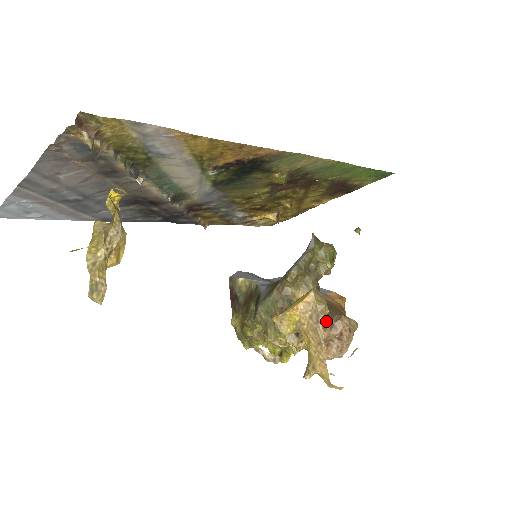
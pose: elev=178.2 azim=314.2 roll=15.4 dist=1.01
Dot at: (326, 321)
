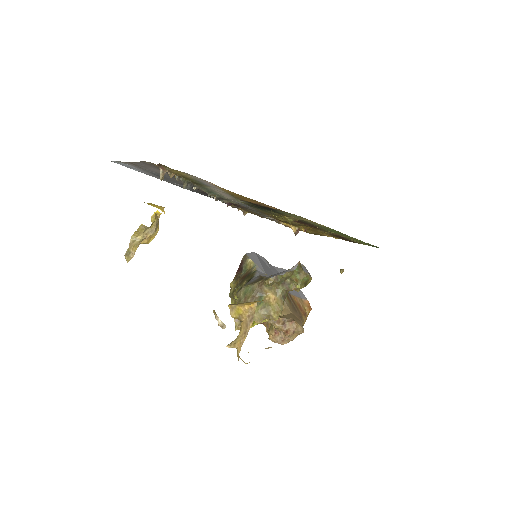
Dot at: (277, 319)
